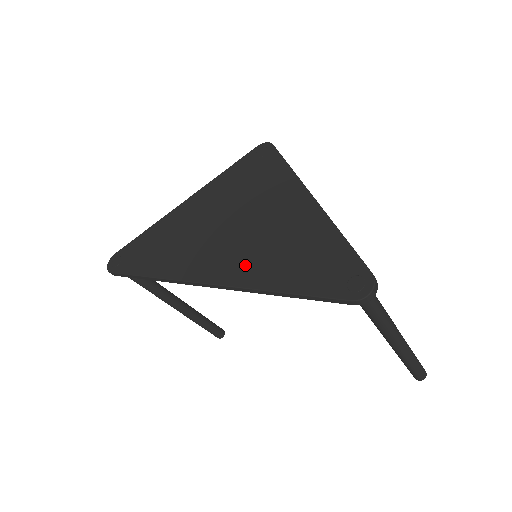
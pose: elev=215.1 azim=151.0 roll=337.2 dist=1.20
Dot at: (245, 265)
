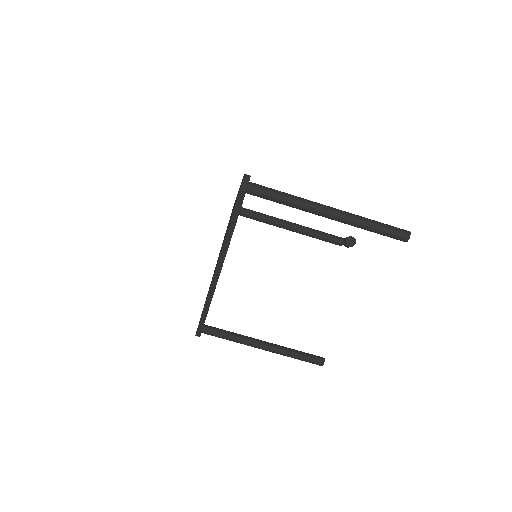
Dot at: occluded
